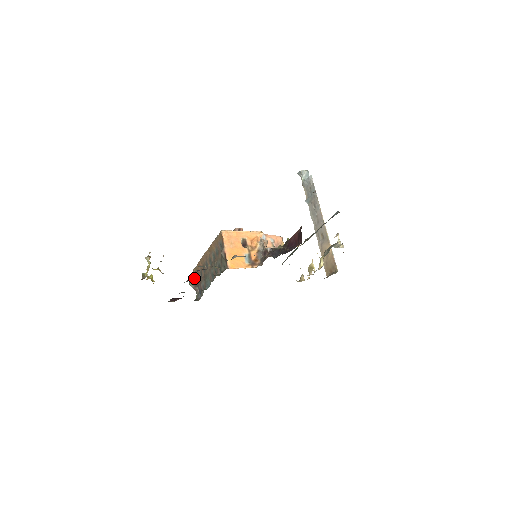
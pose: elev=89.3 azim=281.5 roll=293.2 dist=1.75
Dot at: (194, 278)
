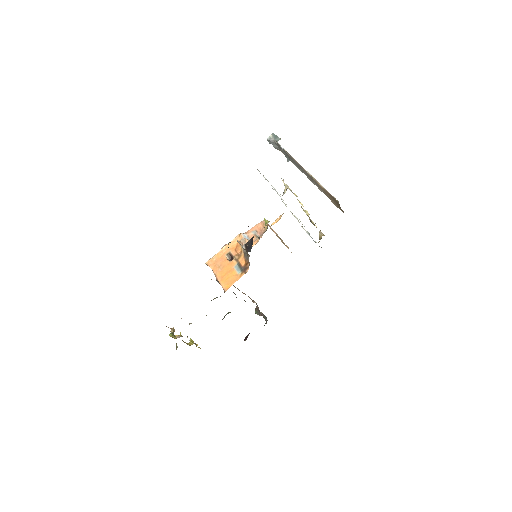
Dot at: (225, 315)
